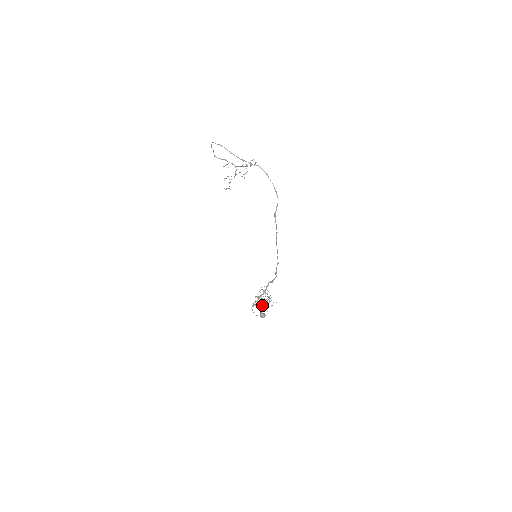
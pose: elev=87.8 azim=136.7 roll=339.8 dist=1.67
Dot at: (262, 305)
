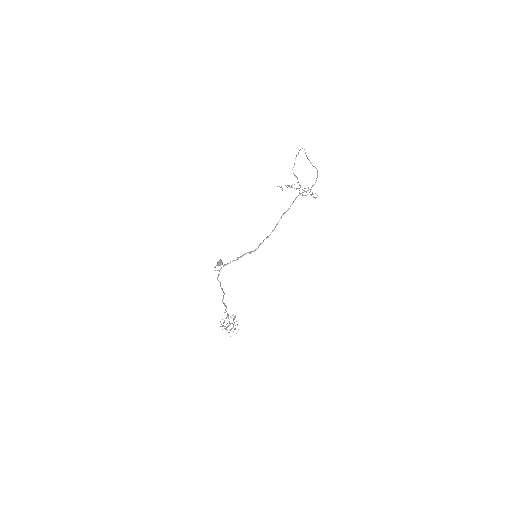
Dot at: occluded
